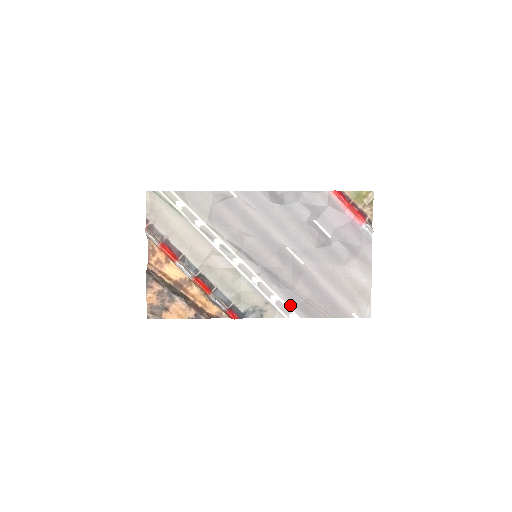
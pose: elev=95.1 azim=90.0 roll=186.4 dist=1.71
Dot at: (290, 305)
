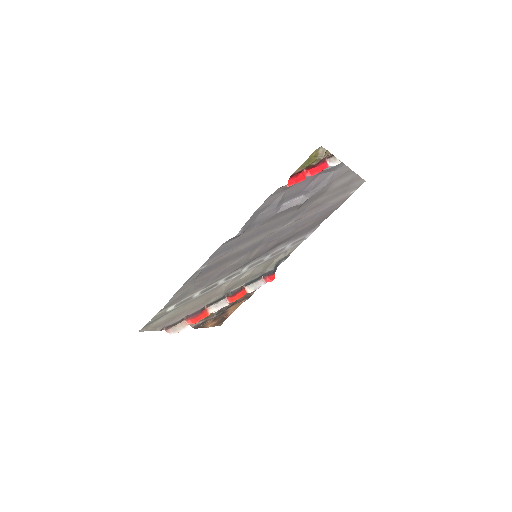
Dot at: (302, 237)
